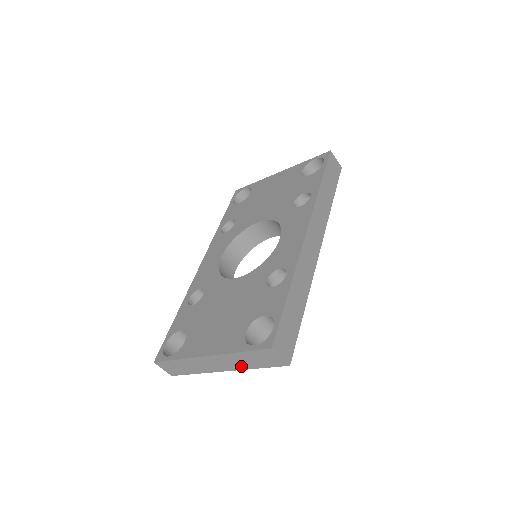
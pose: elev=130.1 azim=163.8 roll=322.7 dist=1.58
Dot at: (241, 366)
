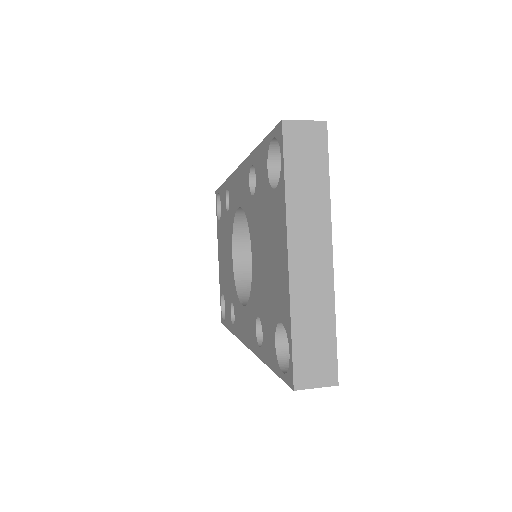
Dot at: (321, 209)
